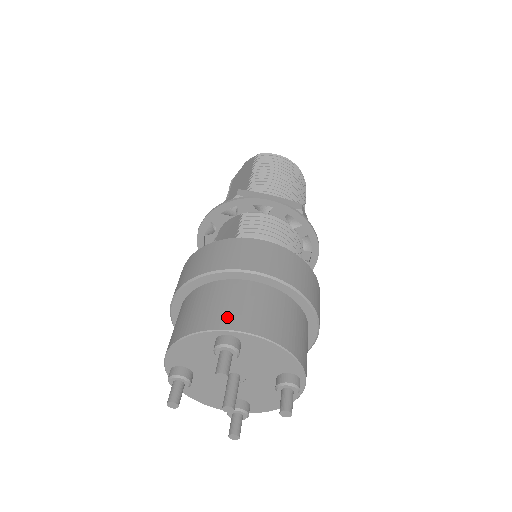
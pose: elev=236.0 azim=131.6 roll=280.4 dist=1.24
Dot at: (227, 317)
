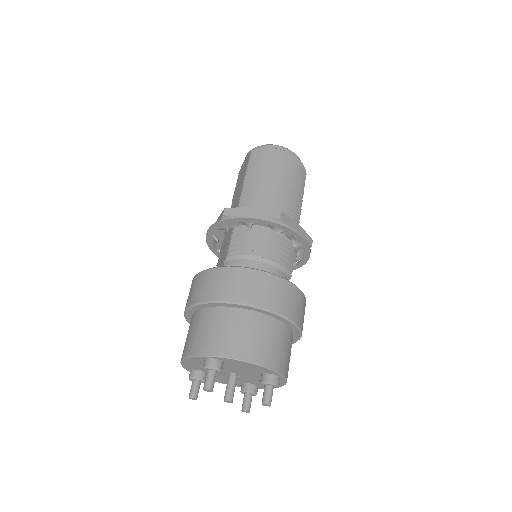
Dot at: (209, 344)
